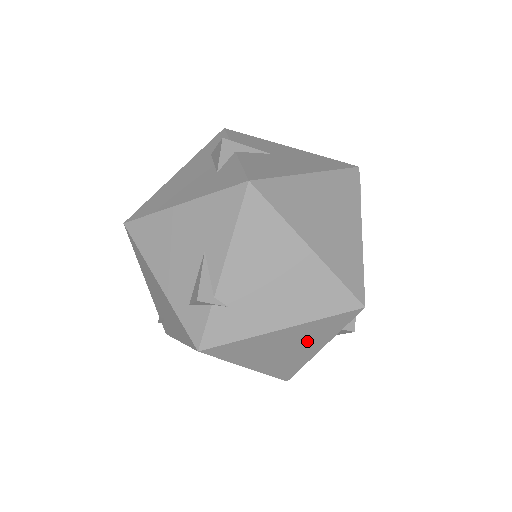
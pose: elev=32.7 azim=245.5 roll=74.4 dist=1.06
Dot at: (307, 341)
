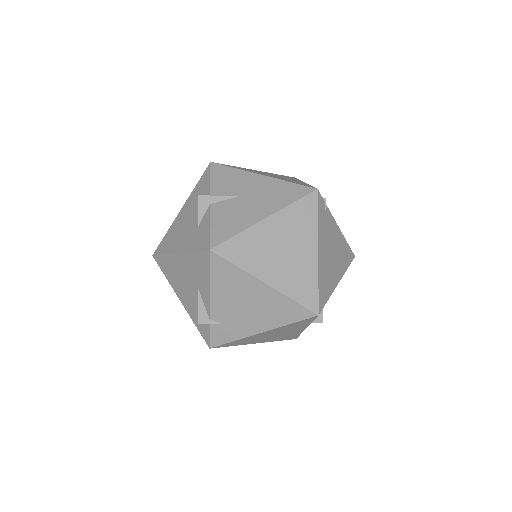
Dot at: (289, 330)
